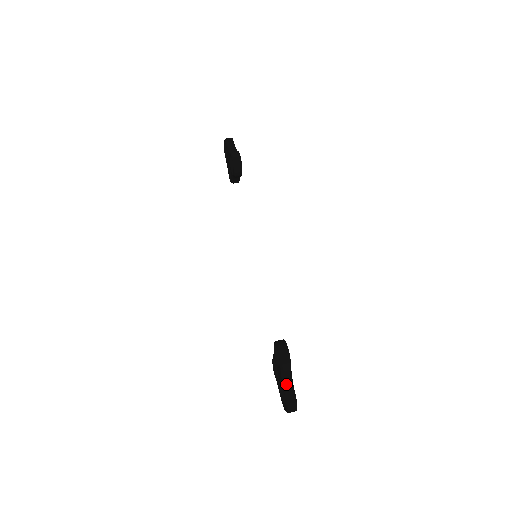
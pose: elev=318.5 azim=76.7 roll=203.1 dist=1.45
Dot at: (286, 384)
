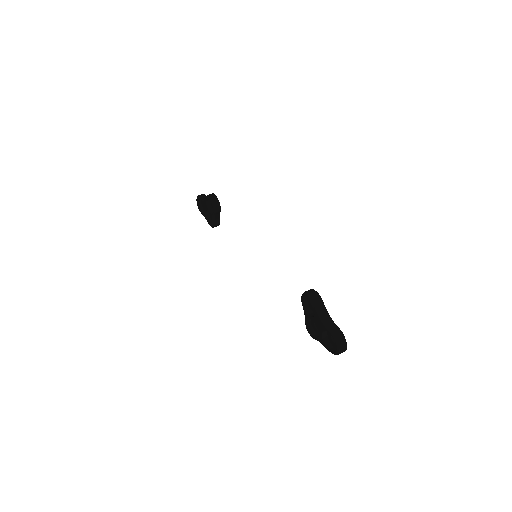
Dot at: (327, 323)
